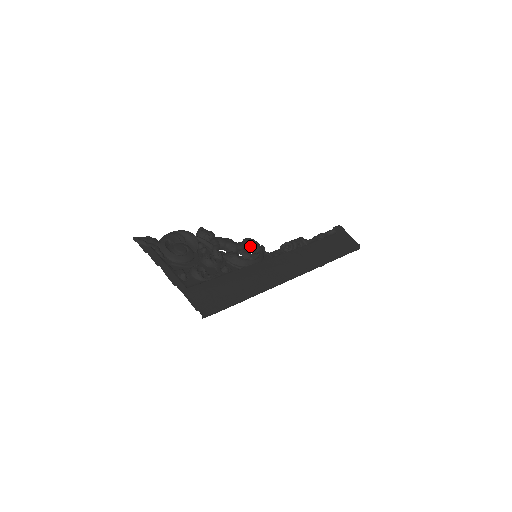
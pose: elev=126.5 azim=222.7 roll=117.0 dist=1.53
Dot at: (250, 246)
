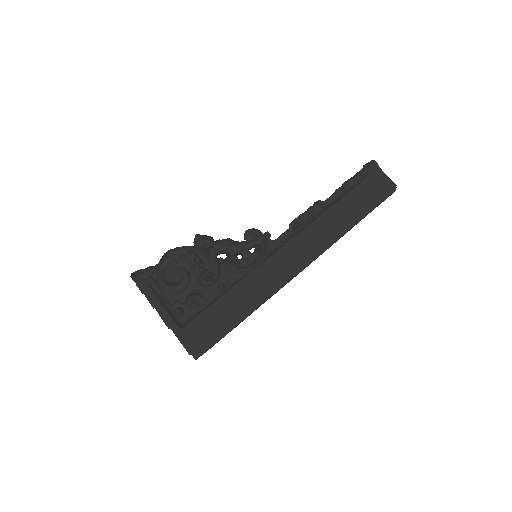
Dot at: (249, 245)
